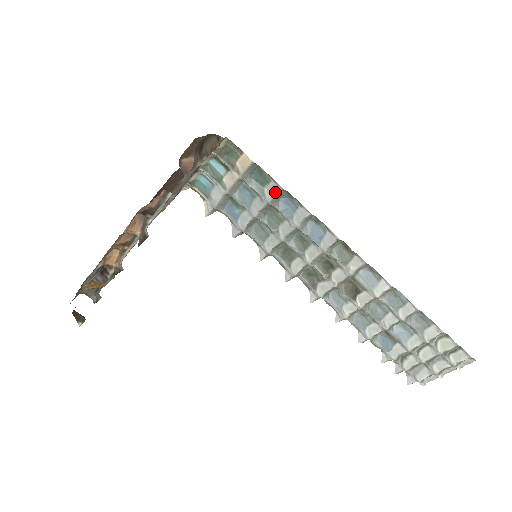
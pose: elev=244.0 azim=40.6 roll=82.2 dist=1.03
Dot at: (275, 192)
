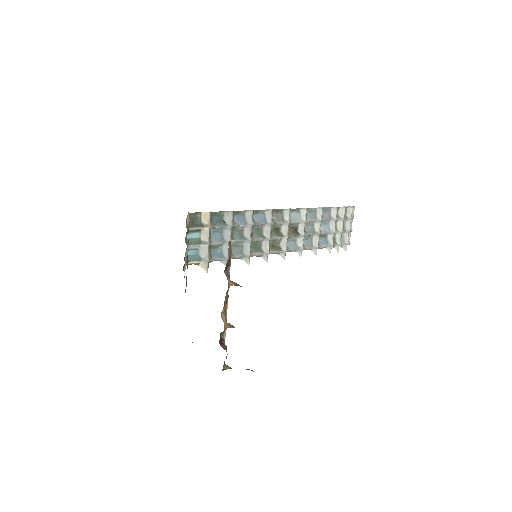
Dot at: (231, 217)
